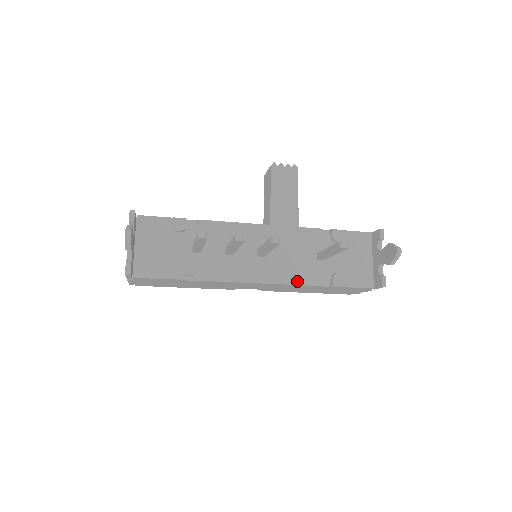
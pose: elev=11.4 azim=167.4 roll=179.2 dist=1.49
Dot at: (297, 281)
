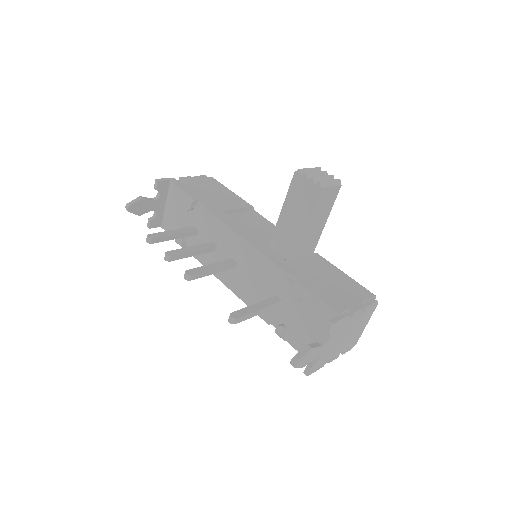
Dot at: occluded
